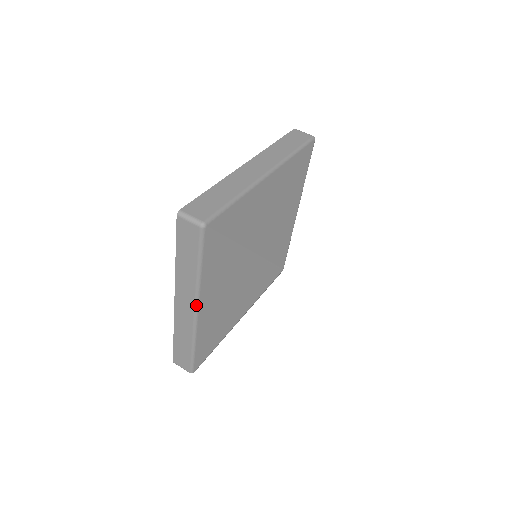
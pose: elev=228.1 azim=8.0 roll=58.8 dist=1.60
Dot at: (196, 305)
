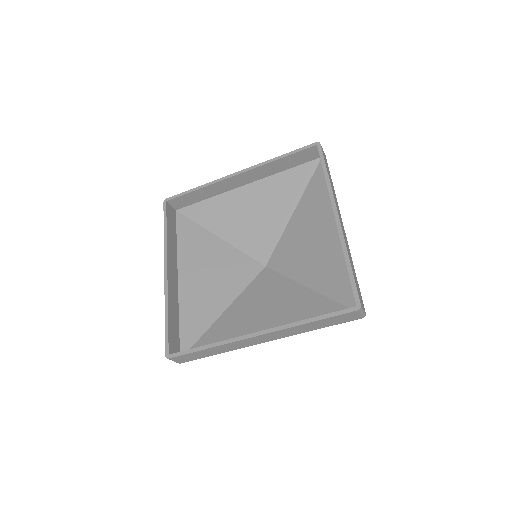
Dot at: occluded
